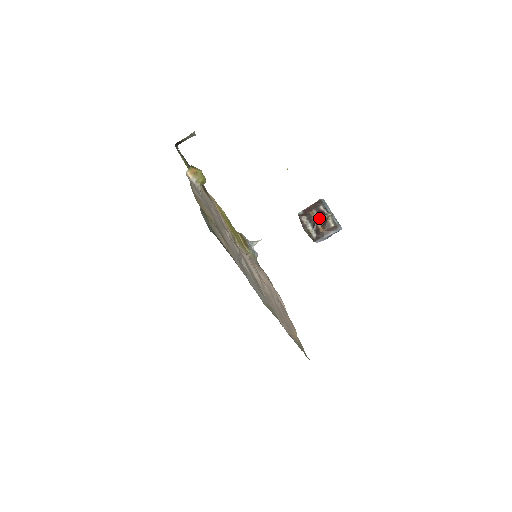
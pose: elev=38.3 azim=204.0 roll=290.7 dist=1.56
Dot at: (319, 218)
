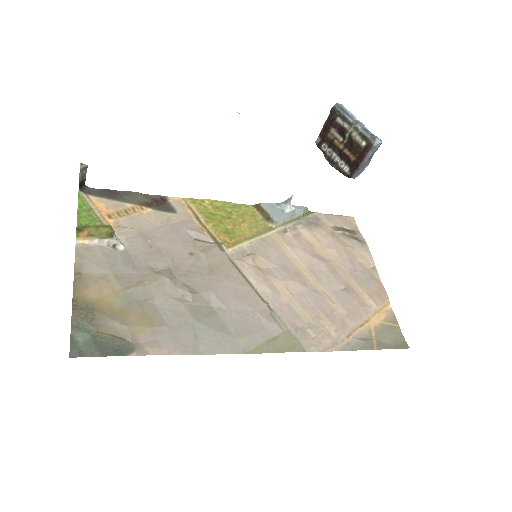
Dot at: (342, 139)
